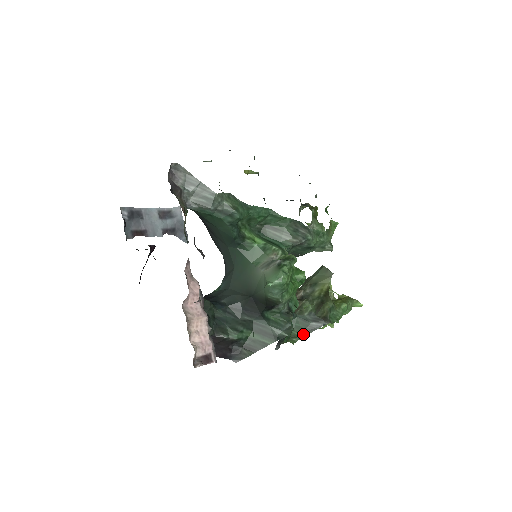
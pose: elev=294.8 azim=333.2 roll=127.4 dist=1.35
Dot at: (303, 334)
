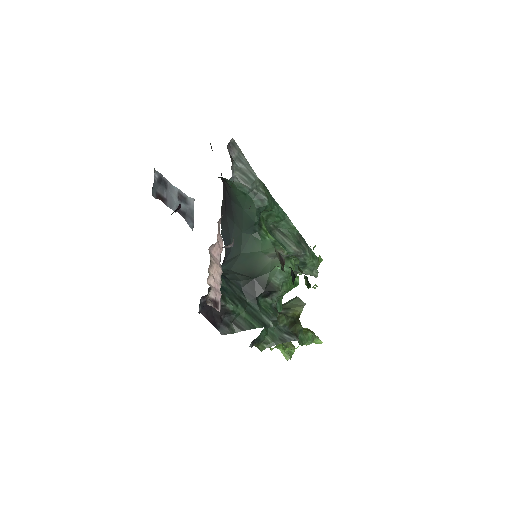
Dot at: (275, 342)
